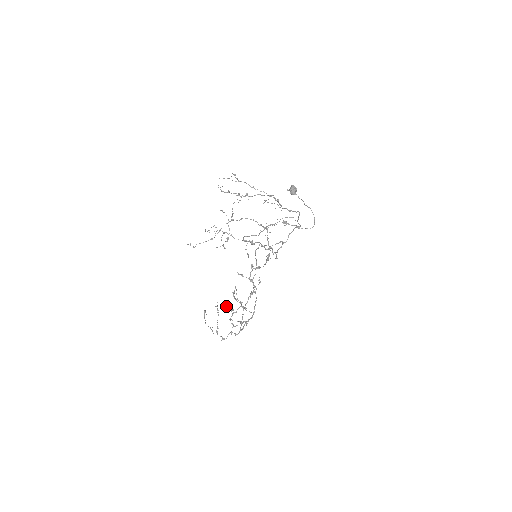
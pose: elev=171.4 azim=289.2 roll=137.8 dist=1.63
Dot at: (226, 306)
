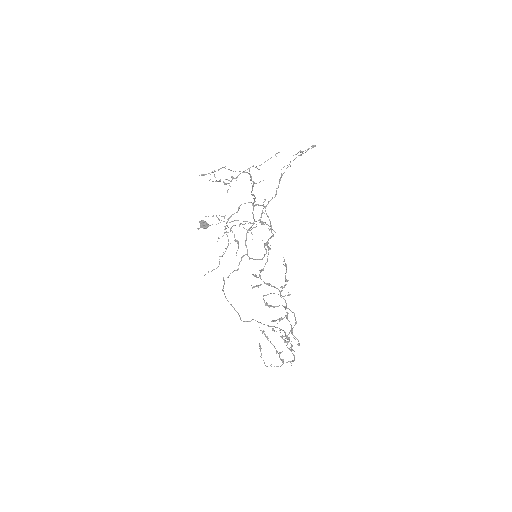
Dot at: (273, 320)
